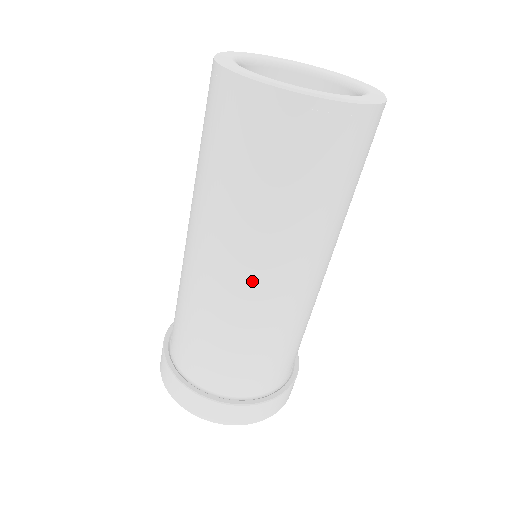
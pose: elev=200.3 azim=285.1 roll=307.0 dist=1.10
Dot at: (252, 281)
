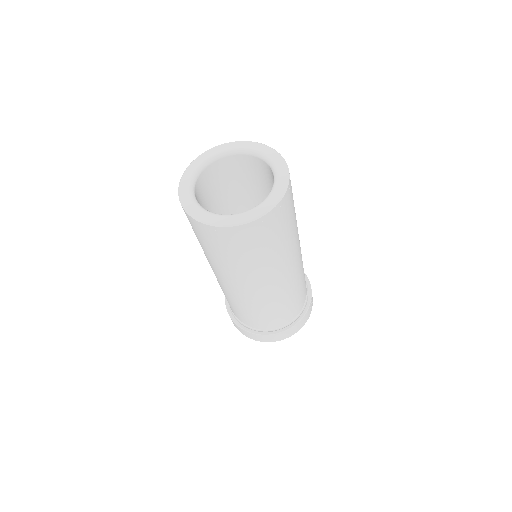
Dot at: (232, 287)
